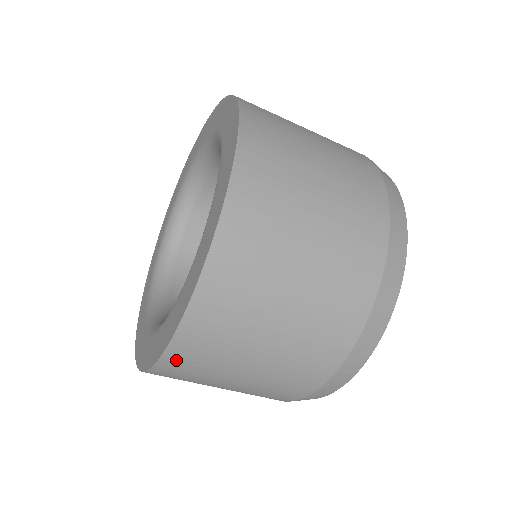
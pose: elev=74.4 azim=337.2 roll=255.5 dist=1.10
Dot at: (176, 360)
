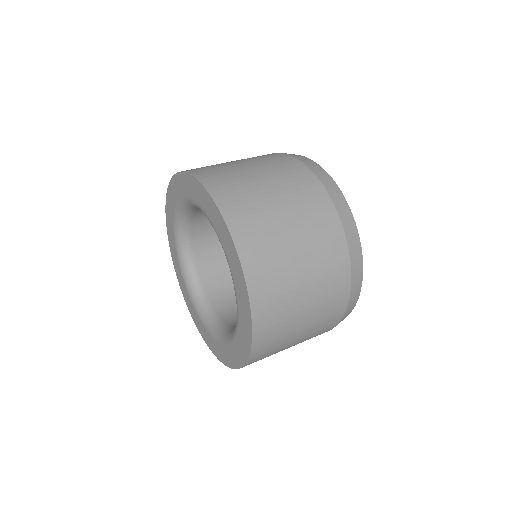
Dot at: occluded
